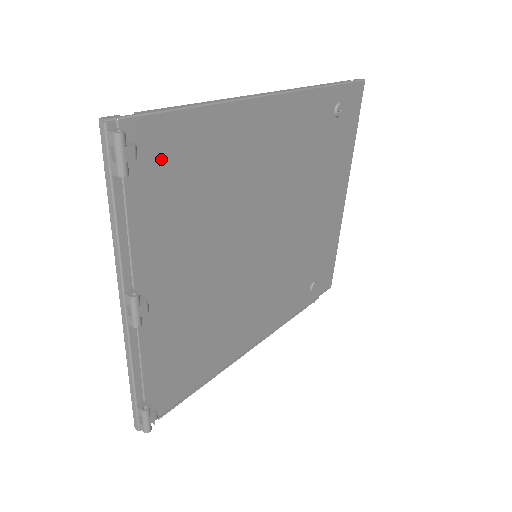
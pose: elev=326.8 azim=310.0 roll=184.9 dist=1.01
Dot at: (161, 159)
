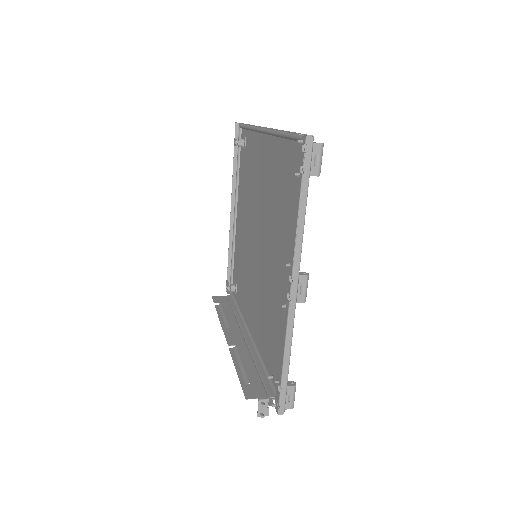
Dot at: (295, 168)
